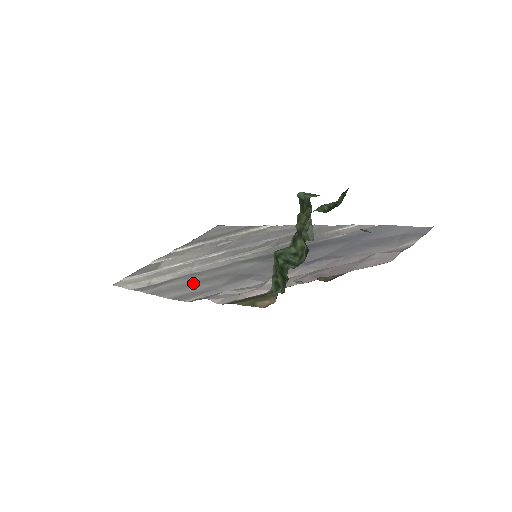
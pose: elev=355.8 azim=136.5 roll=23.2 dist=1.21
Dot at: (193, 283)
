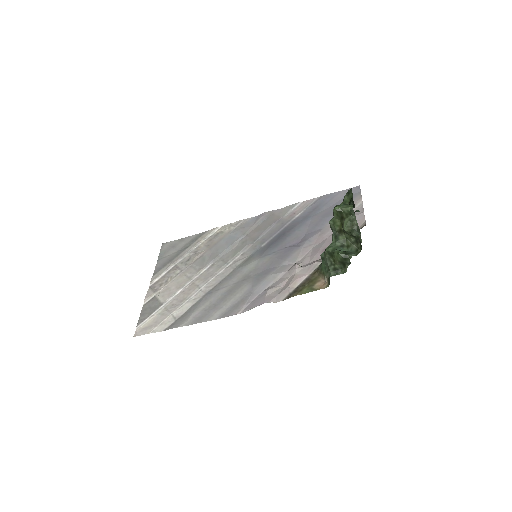
Dot at: (222, 299)
